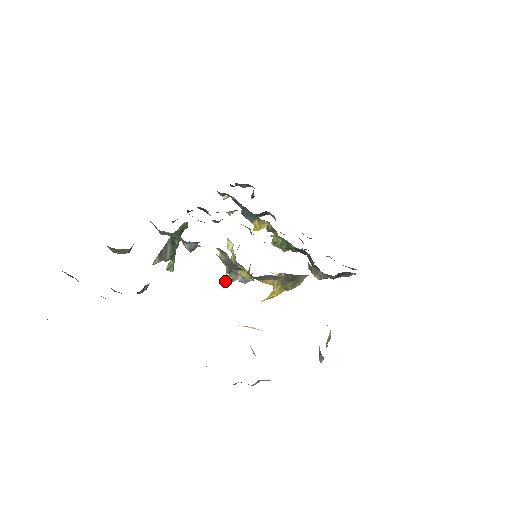
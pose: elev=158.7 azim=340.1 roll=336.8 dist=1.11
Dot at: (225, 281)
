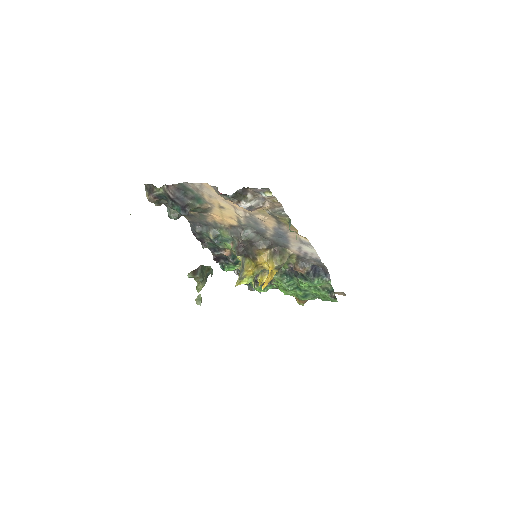
Dot at: (236, 282)
